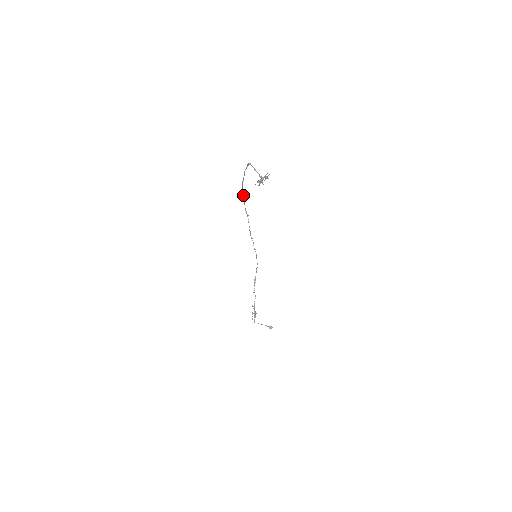
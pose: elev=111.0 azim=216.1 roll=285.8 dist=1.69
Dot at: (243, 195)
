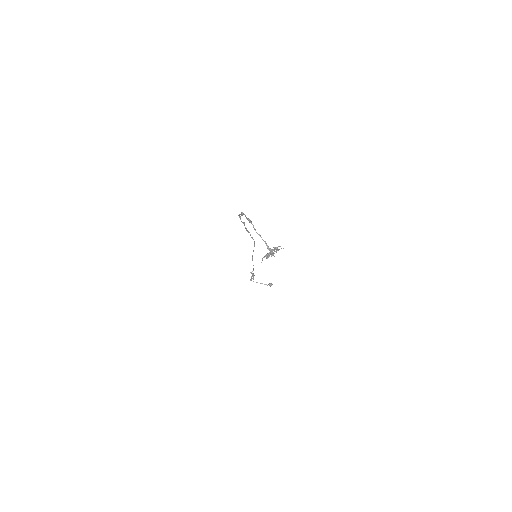
Dot at: occluded
